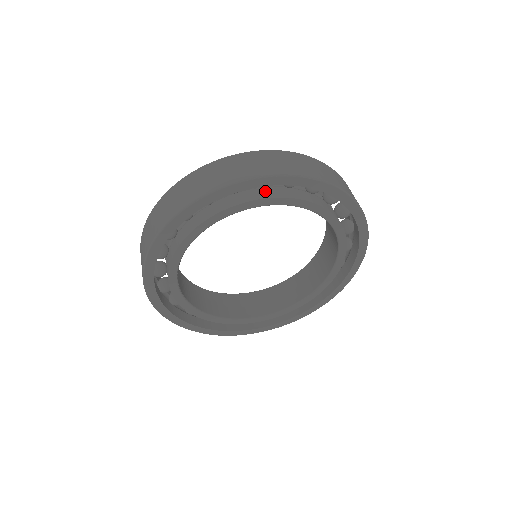
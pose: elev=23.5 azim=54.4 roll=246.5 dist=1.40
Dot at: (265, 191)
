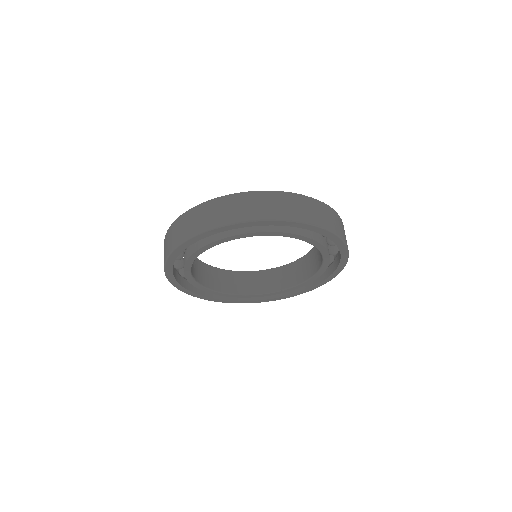
Dot at: occluded
